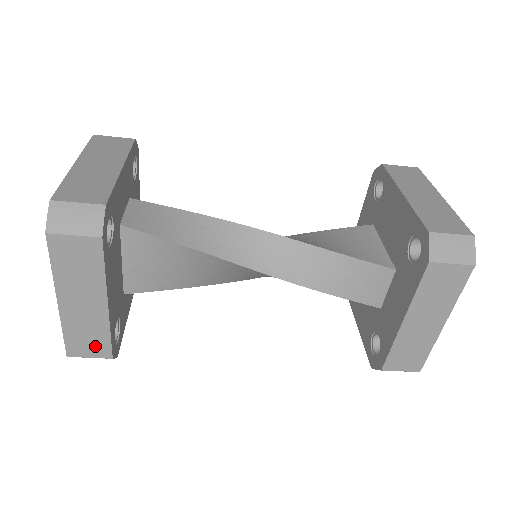
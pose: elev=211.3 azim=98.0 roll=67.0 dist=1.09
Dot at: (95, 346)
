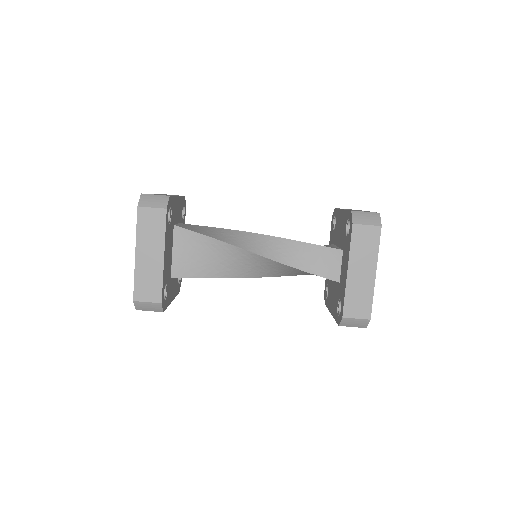
Dot at: (152, 292)
